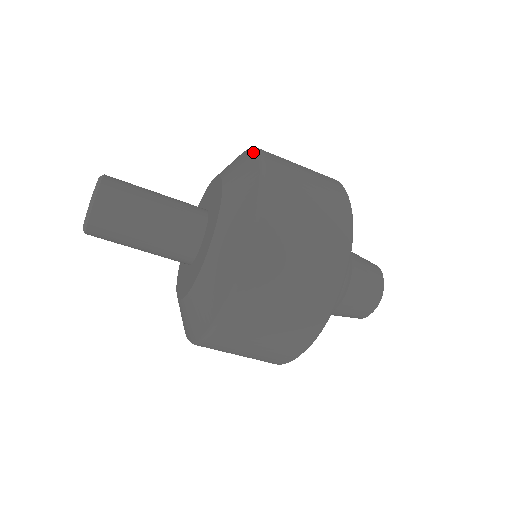
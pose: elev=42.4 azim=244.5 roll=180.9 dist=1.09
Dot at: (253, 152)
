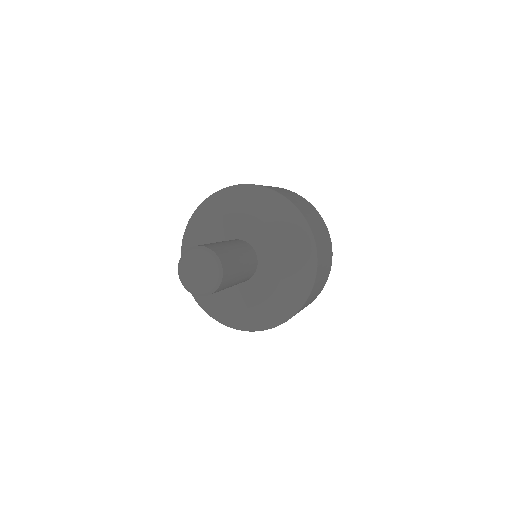
Dot at: (313, 261)
